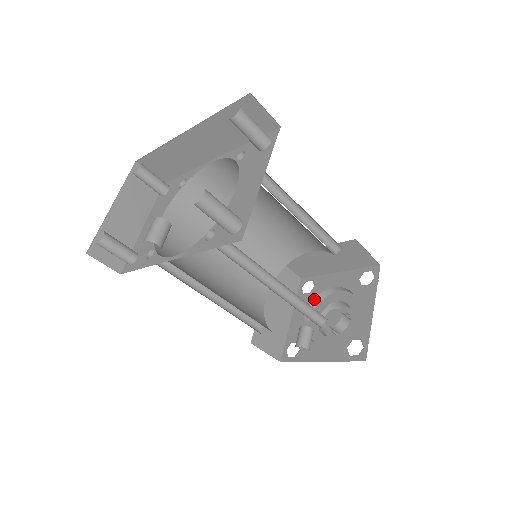
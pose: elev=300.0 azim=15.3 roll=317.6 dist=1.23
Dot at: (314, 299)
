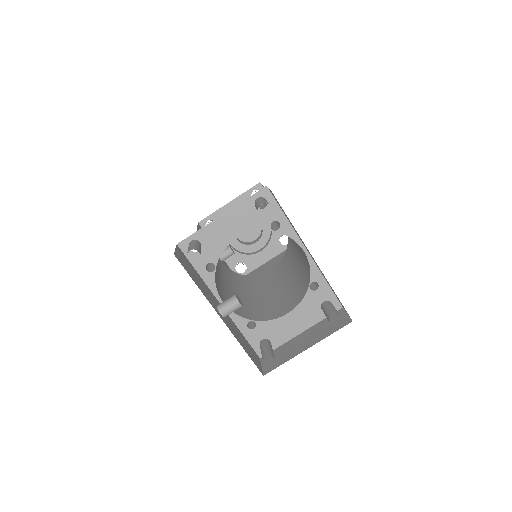
Dot at: occluded
